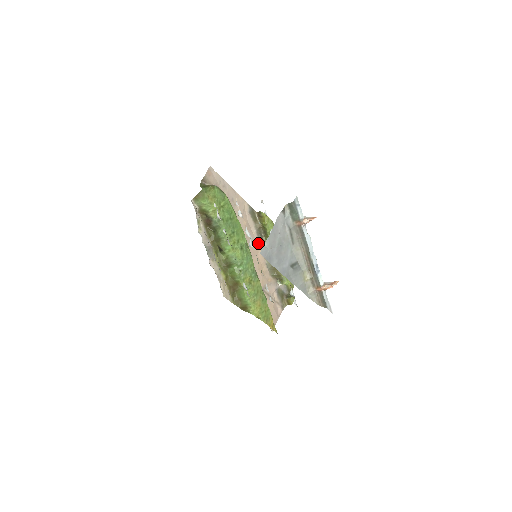
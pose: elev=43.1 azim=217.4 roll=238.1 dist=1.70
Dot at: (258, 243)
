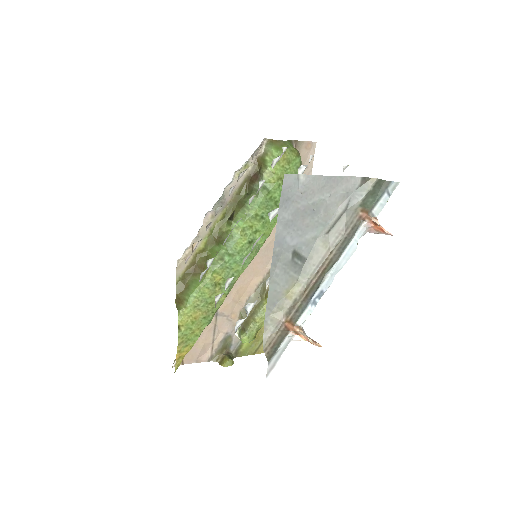
Dot at: (268, 268)
